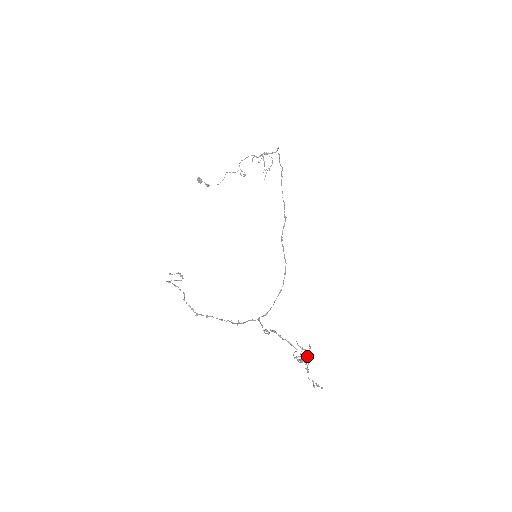
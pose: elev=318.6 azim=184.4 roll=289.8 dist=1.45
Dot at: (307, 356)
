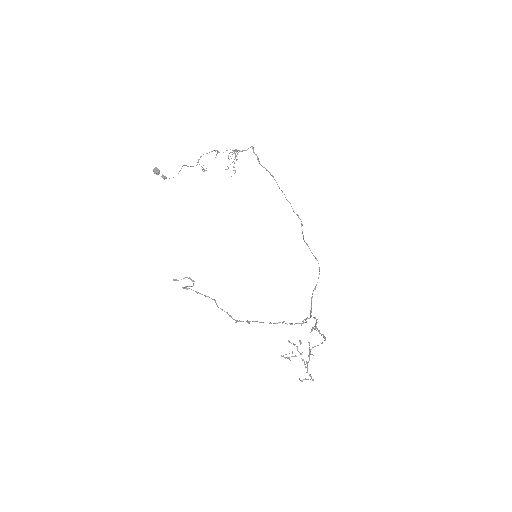
Dot at: (299, 352)
